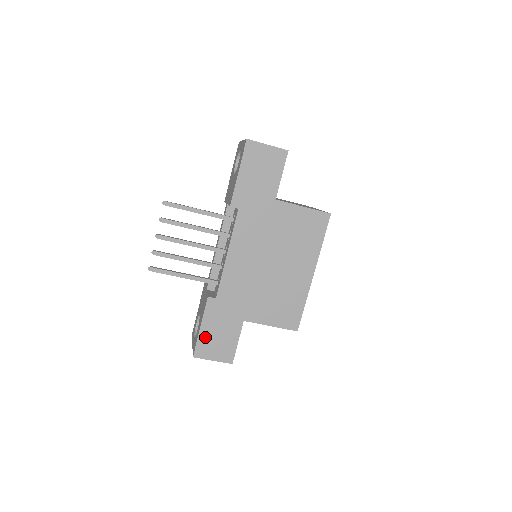
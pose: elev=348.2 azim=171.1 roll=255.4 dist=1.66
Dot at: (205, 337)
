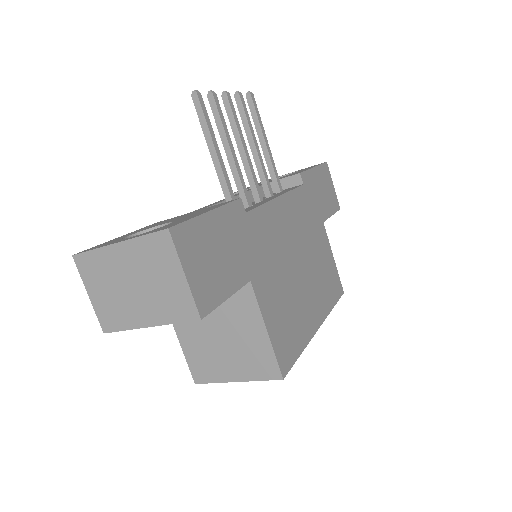
Dot at: (204, 230)
